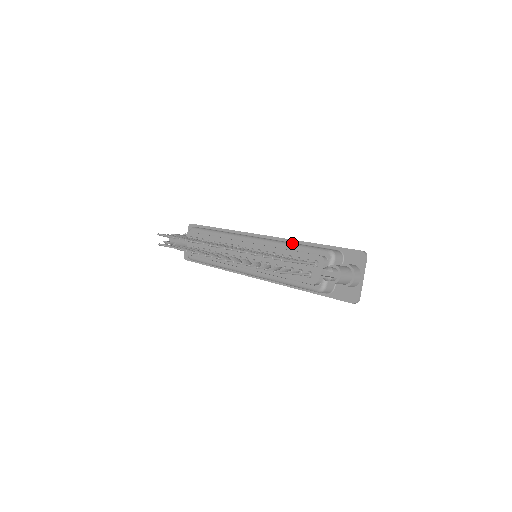
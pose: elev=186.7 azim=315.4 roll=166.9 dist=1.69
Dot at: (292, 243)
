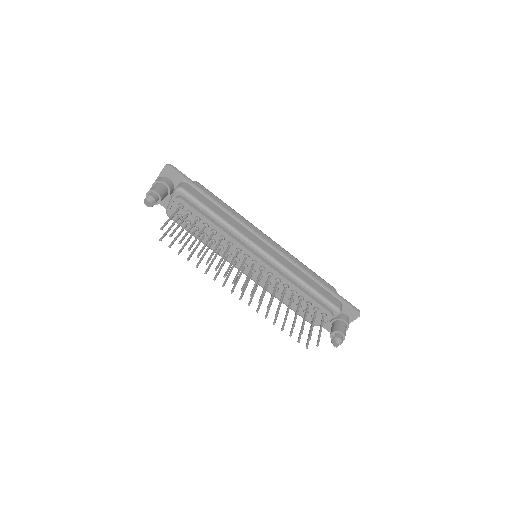
Dot at: (307, 284)
